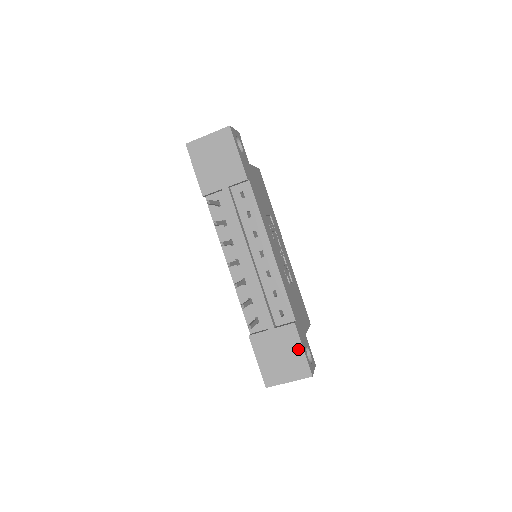
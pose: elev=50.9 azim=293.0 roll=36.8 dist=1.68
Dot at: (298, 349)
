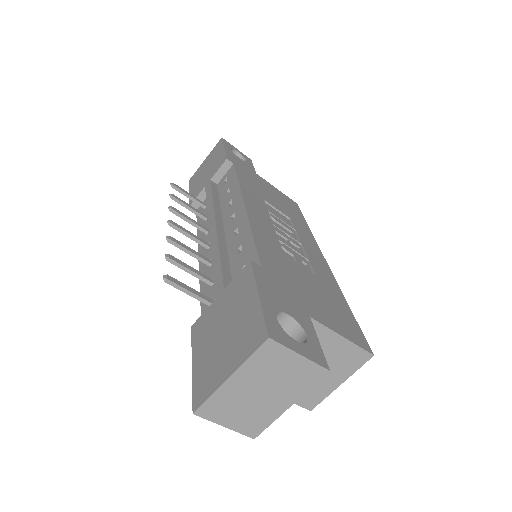
Dot at: (250, 299)
